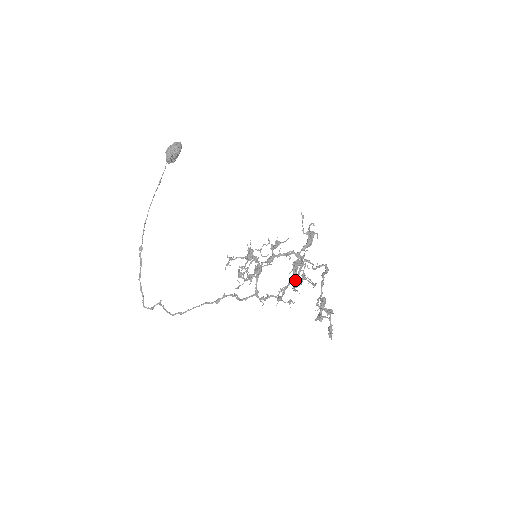
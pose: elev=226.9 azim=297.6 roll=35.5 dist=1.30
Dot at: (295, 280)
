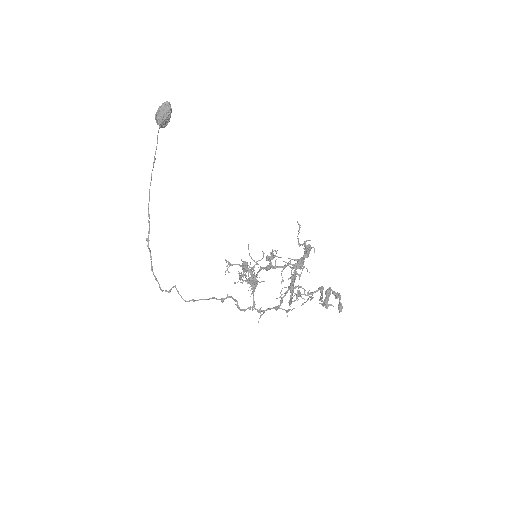
Dot at: occluded
